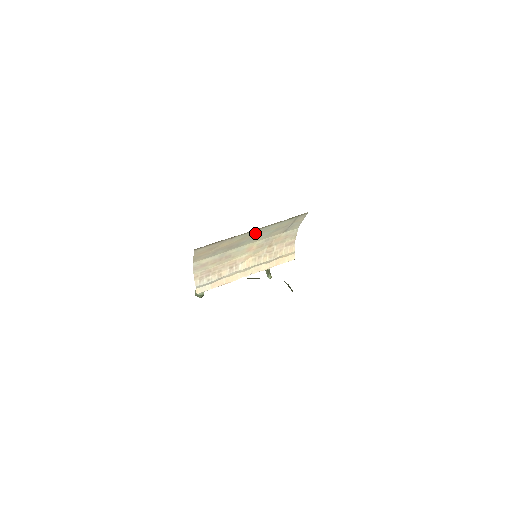
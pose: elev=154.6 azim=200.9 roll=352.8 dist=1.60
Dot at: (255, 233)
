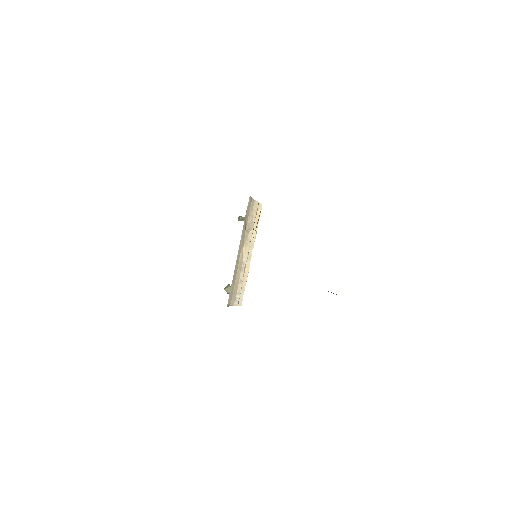
Dot at: occluded
